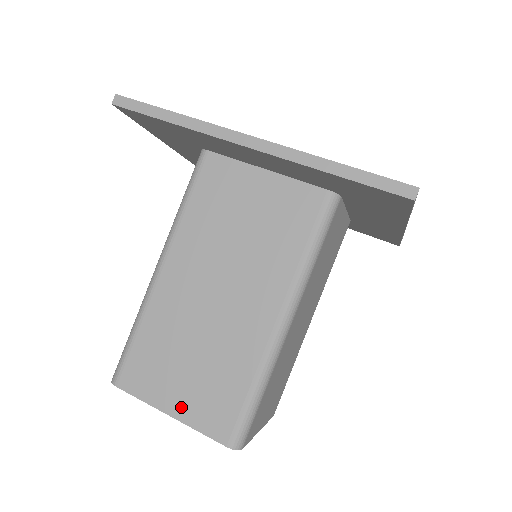
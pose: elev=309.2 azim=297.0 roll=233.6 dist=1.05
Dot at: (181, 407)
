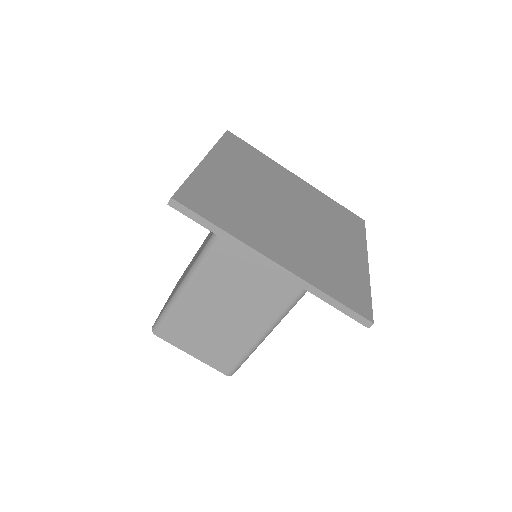
Dot at: (200, 354)
